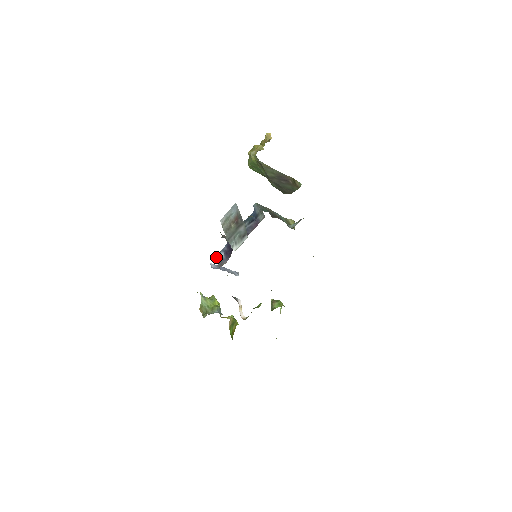
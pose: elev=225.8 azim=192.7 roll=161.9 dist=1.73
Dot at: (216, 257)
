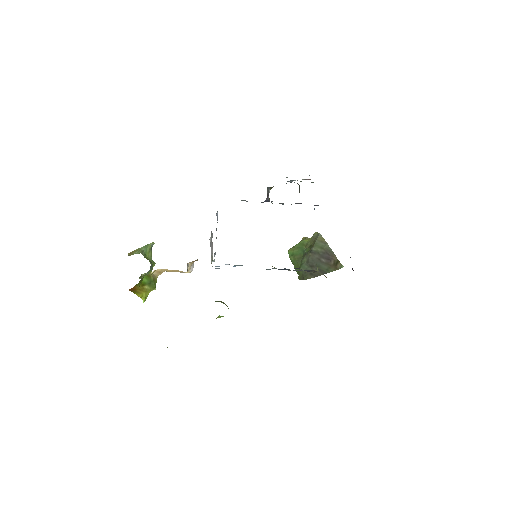
Dot at: occluded
